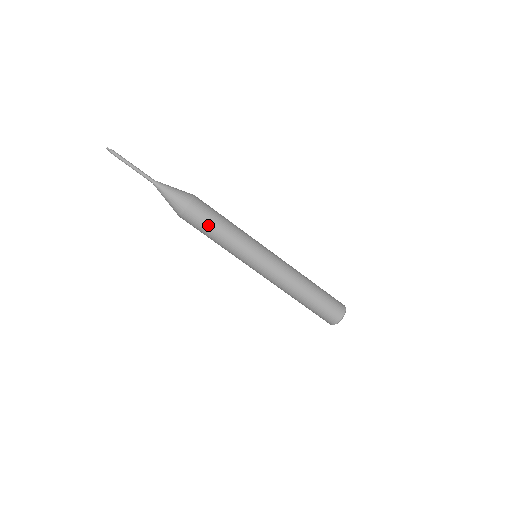
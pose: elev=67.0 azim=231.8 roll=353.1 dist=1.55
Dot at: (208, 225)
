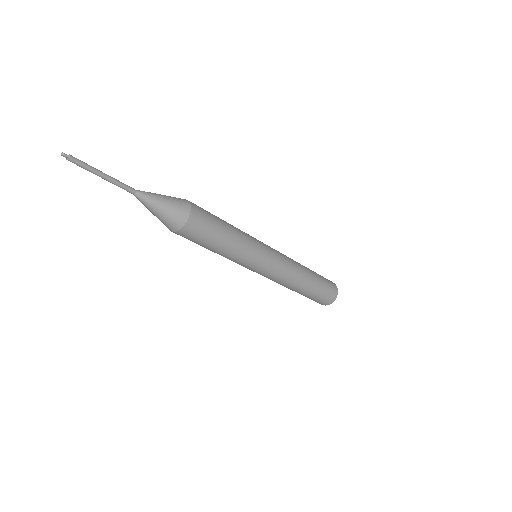
Dot at: (209, 241)
